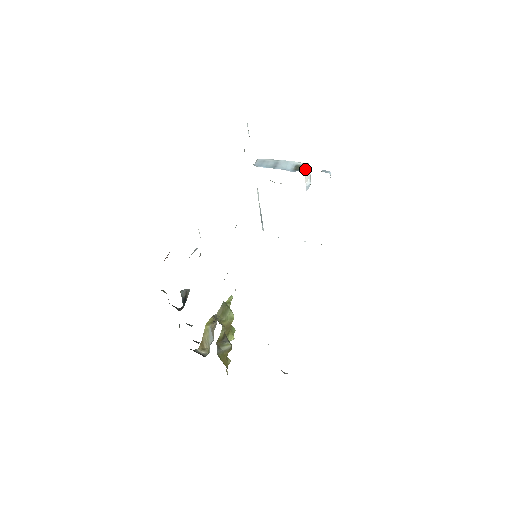
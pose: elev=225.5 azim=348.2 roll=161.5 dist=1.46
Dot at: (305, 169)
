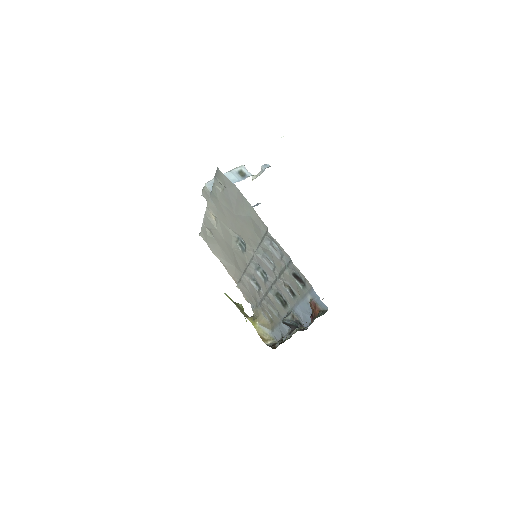
Dot at: (248, 172)
